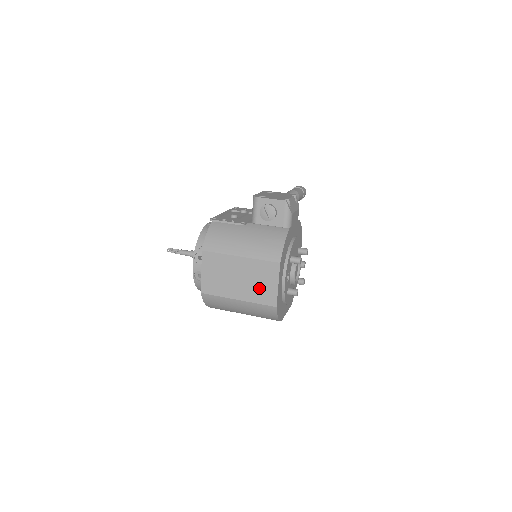
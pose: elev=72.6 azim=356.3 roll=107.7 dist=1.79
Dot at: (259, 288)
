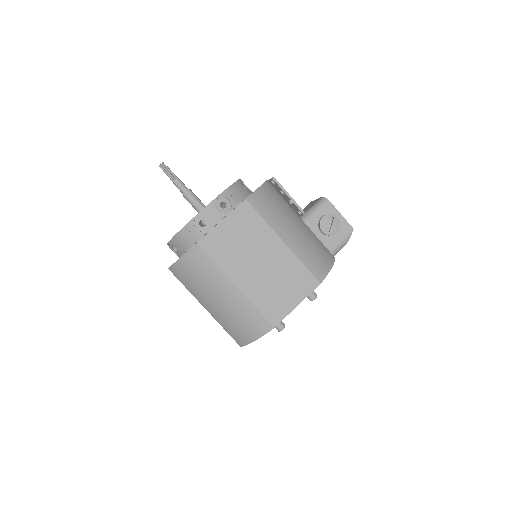
Dot at: (274, 292)
